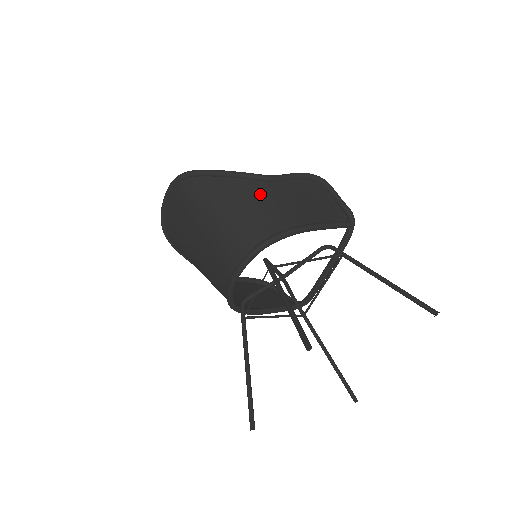
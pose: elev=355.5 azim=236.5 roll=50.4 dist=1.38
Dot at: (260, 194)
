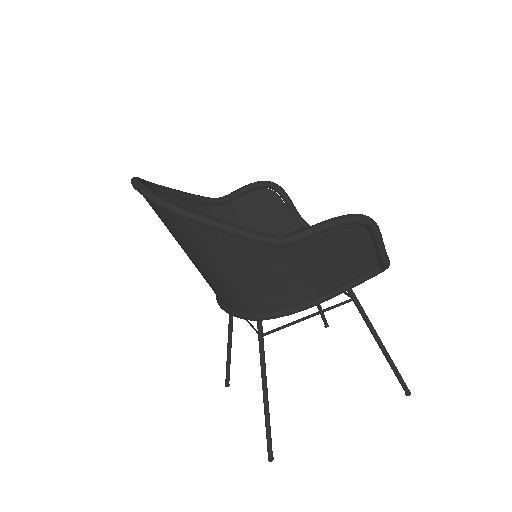
Dot at: (268, 263)
